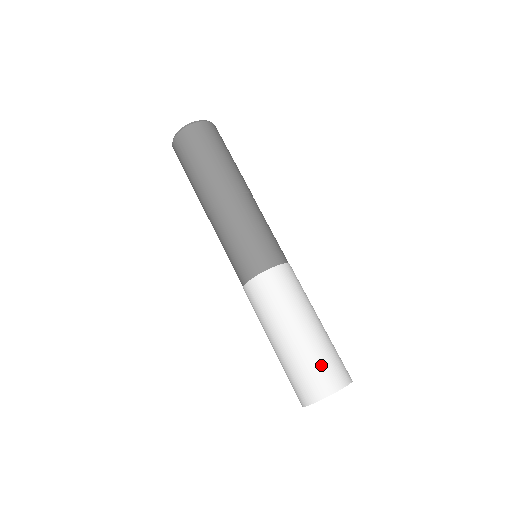
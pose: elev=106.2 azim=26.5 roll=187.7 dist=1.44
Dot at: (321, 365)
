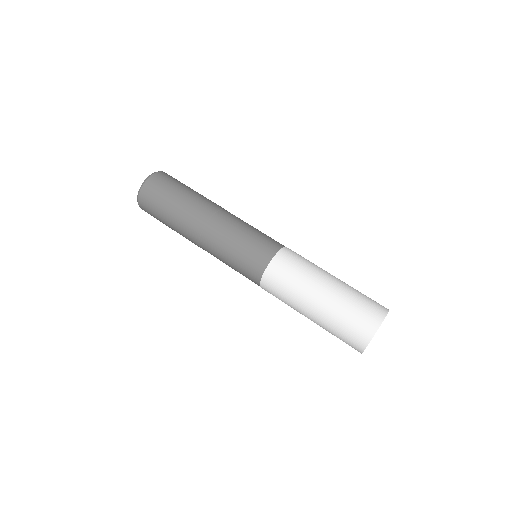
Dot at: (346, 327)
